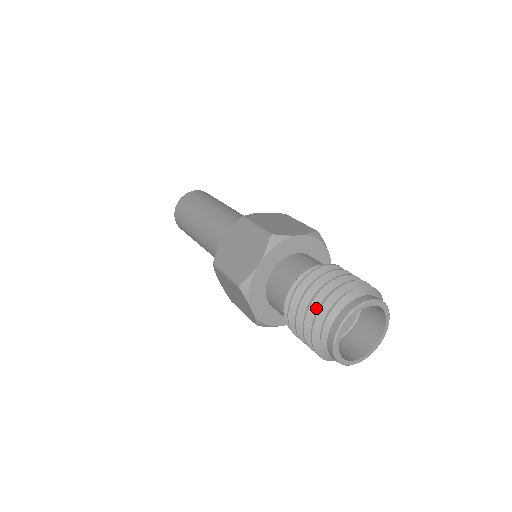
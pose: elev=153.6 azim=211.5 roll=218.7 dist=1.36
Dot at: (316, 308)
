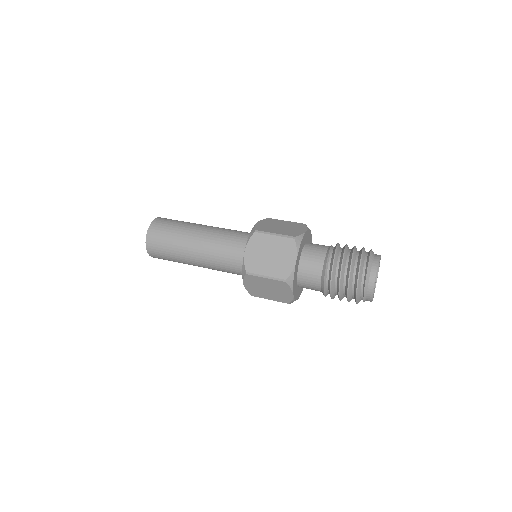
Dot at: (353, 274)
